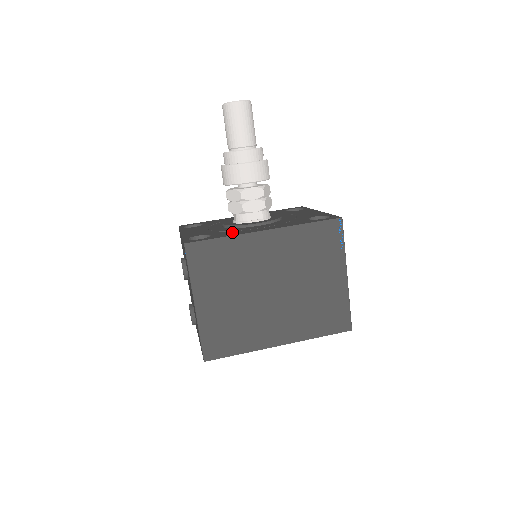
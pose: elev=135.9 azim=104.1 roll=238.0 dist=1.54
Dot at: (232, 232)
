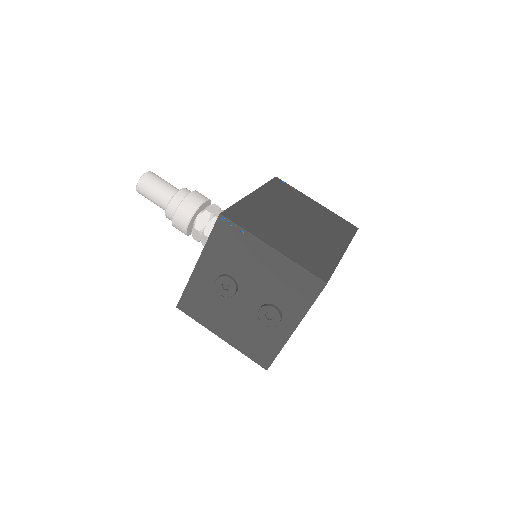
Dot at: occluded
